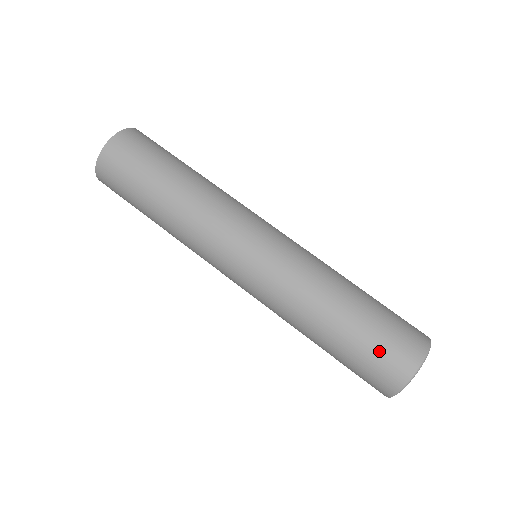
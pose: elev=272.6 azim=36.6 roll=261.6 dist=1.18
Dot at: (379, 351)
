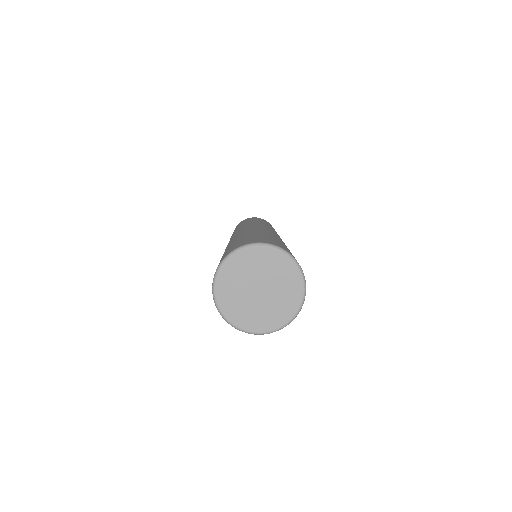
Dot at: (252, 238)
